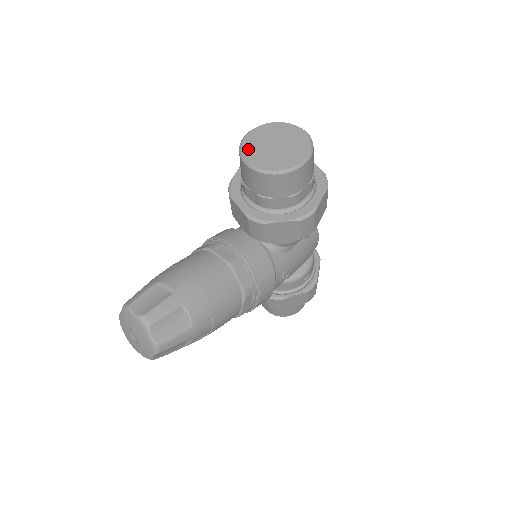
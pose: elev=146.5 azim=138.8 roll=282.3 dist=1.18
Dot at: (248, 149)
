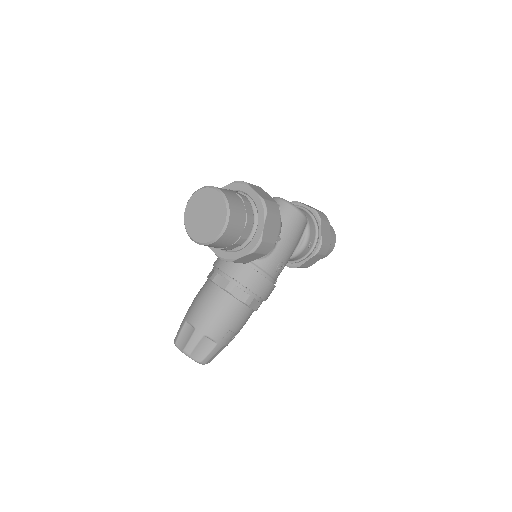
Dot at: (189, 225)
